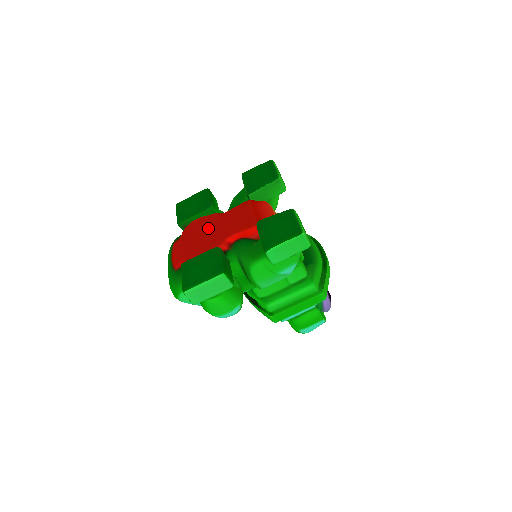
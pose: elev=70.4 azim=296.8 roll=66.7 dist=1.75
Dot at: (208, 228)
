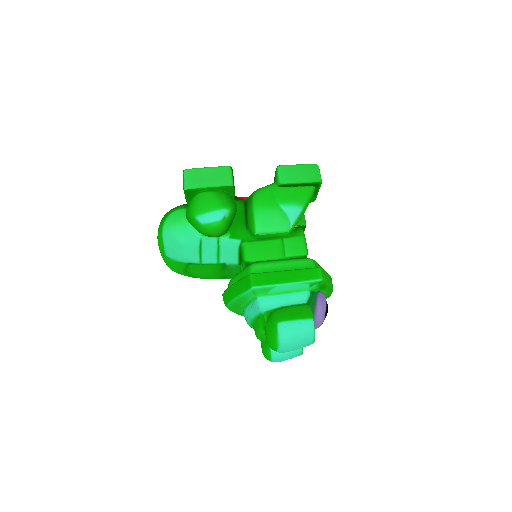
Dot at: occluded
